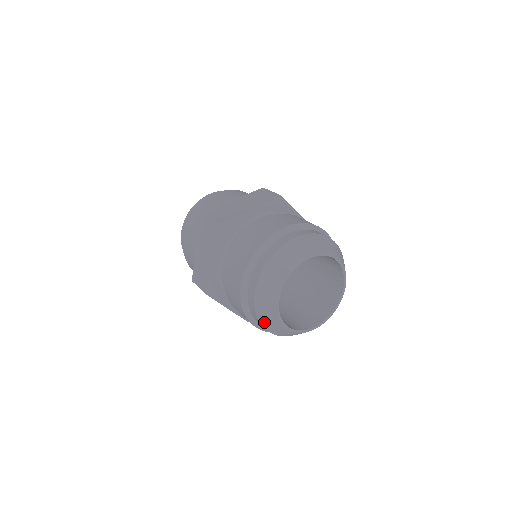
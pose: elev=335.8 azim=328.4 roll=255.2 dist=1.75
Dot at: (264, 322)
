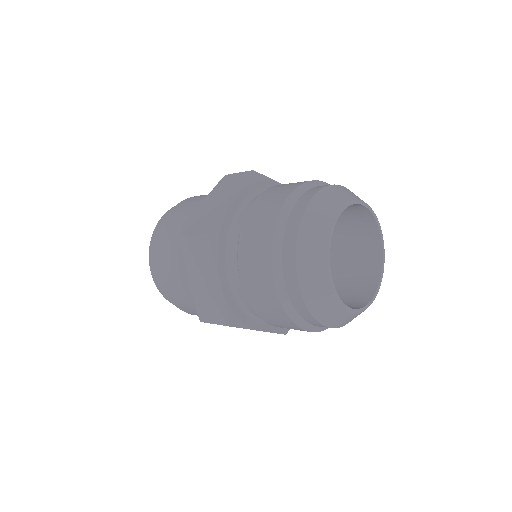
Dot at: (323, 318)
